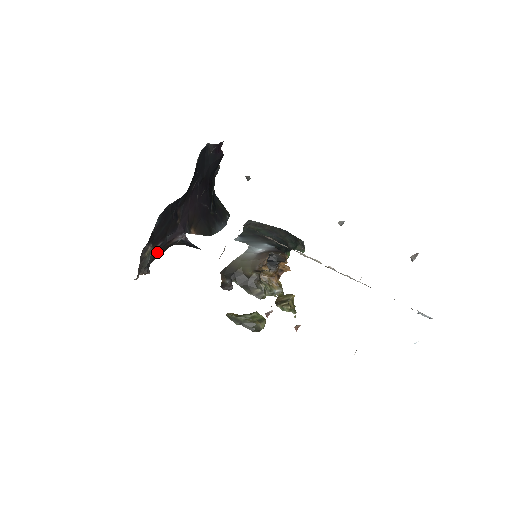
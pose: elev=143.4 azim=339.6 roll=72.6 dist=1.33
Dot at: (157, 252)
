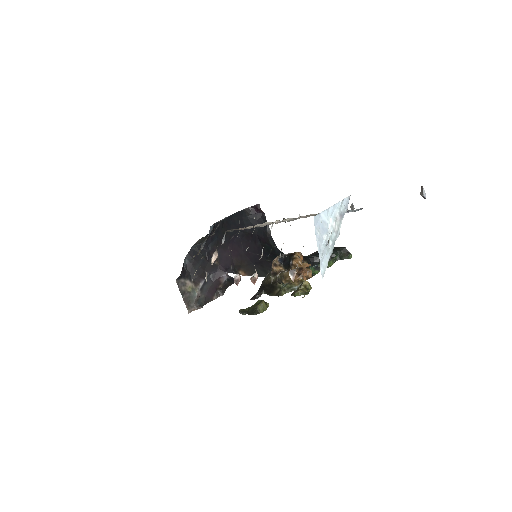
Dot at: (209, 293)
